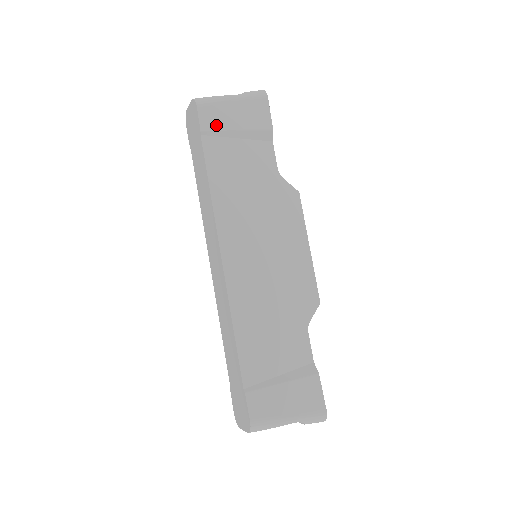
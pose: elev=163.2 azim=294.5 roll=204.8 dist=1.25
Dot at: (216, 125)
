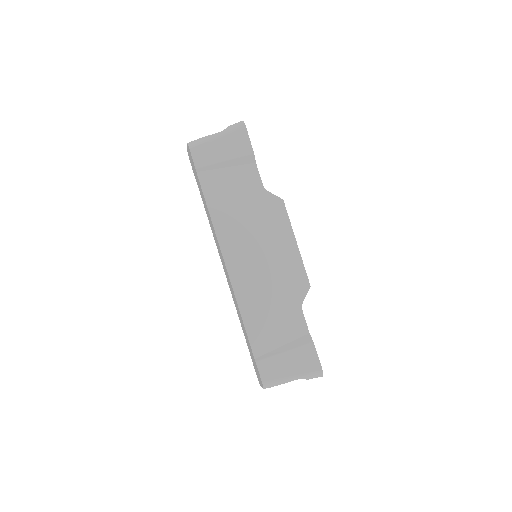
Dot at: (207, 161)
